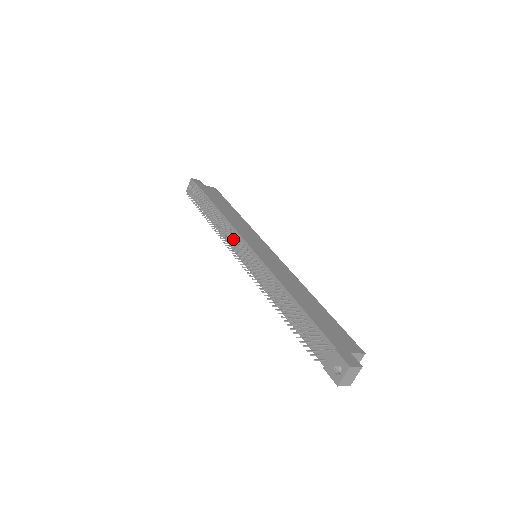
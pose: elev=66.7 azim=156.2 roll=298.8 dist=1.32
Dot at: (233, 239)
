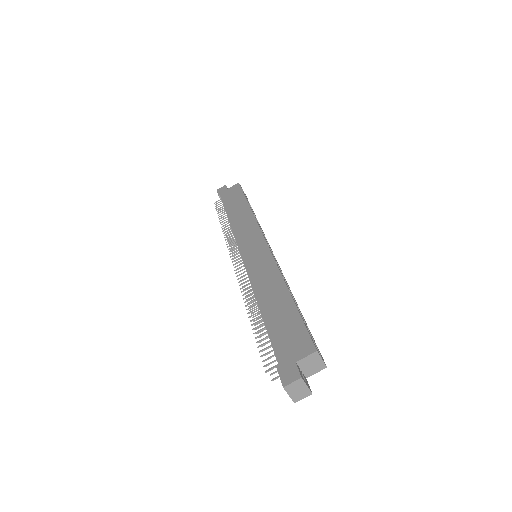
Dot at: (231, 253)
